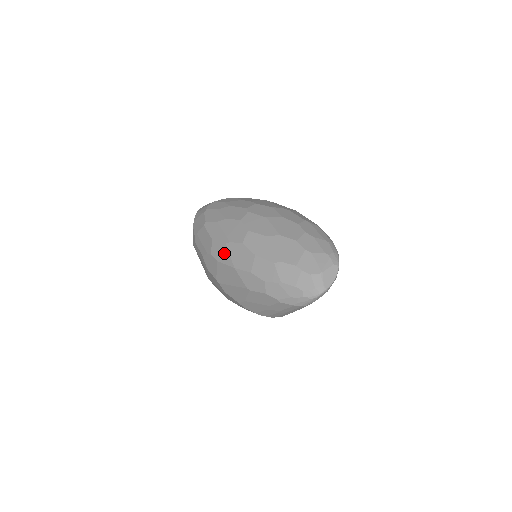
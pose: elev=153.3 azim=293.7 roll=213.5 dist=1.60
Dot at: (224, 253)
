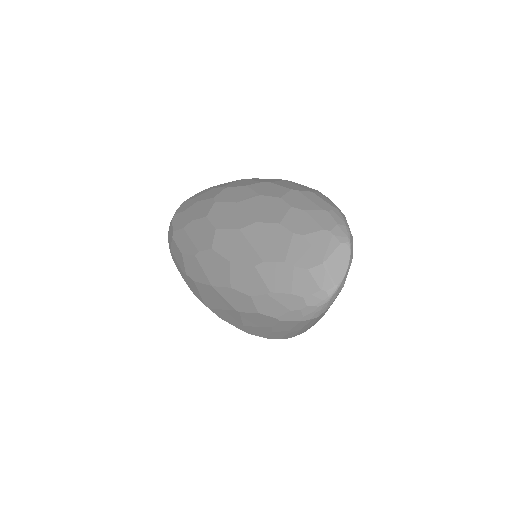
Dot at: (197, 268)
